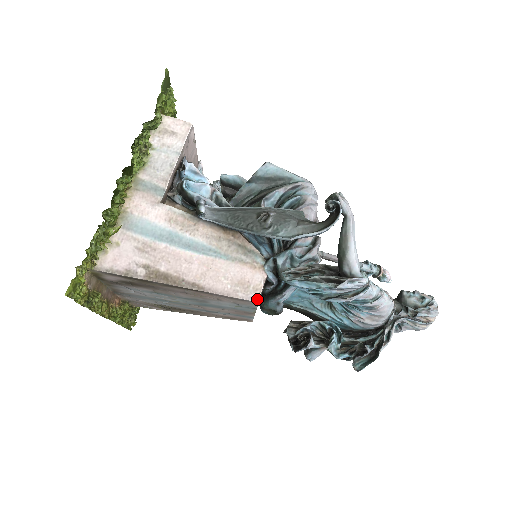
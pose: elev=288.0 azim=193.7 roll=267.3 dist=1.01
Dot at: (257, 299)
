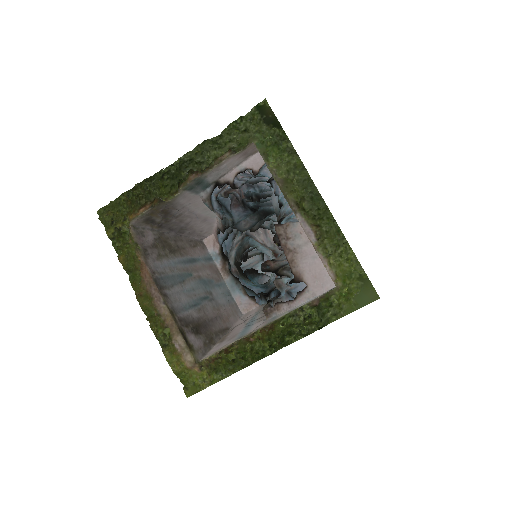
Dot at: (244, 314)
